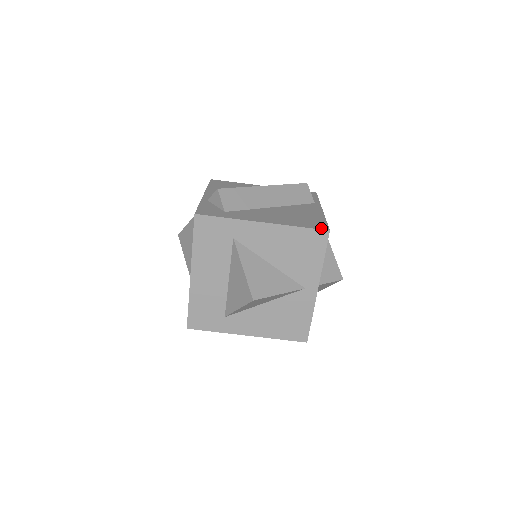
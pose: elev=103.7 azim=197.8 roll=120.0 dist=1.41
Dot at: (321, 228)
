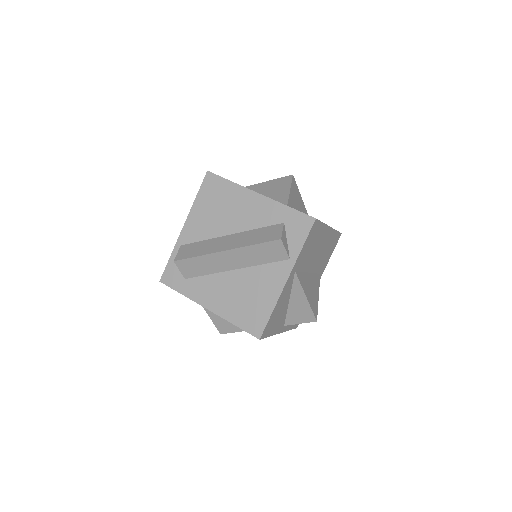
Dot at: (254, 333)
